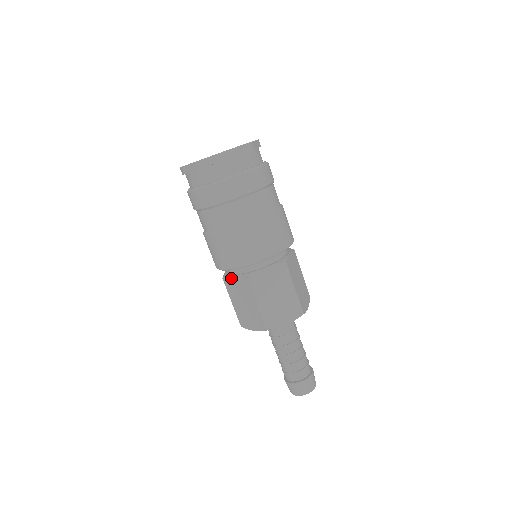
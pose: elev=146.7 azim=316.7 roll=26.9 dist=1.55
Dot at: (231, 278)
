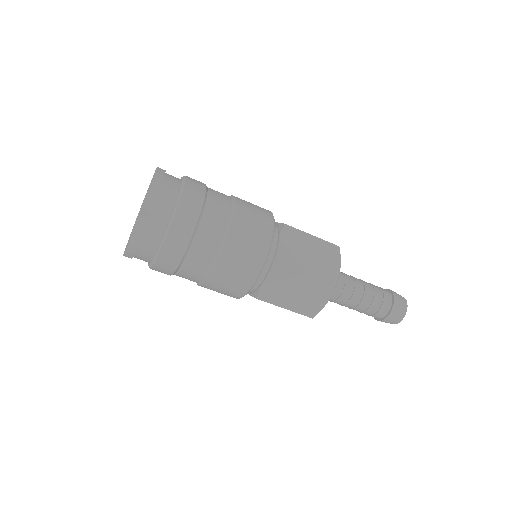
Dot at: (264, 286)
